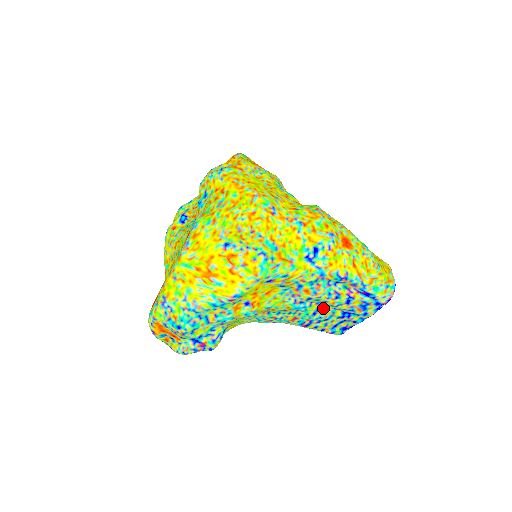
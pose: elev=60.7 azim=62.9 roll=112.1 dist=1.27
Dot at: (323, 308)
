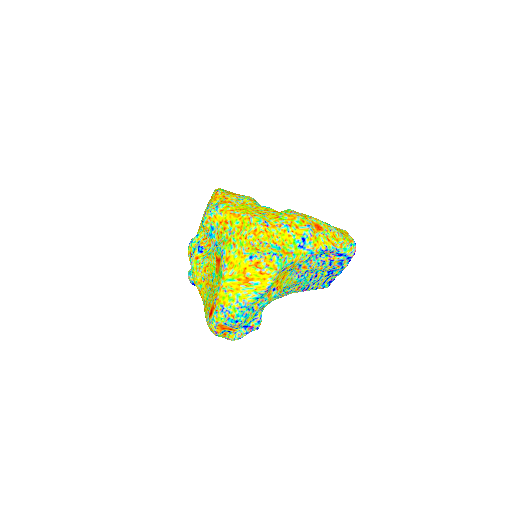
Dot at: (315, 274)
